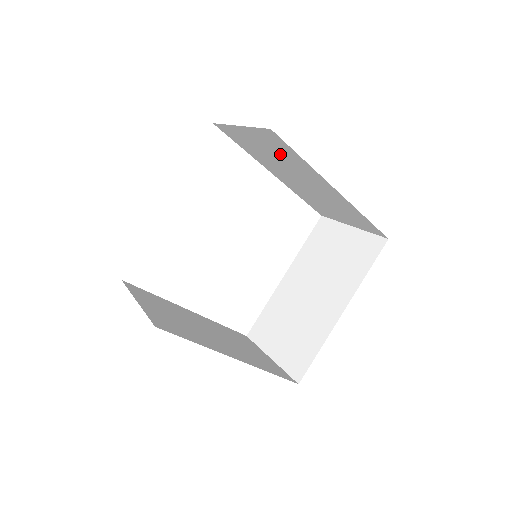
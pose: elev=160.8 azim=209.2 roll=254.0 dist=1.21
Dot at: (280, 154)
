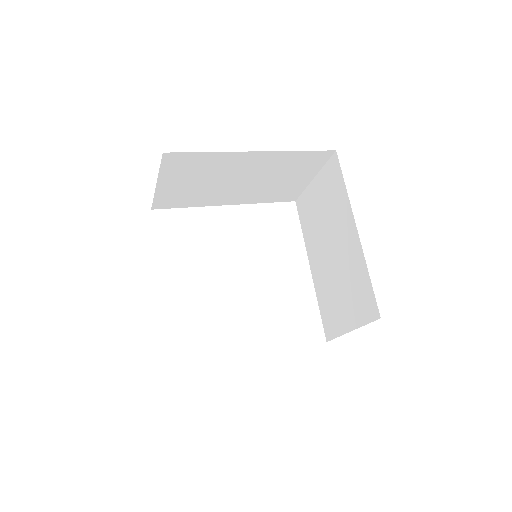
Dot at: (330, 200)
